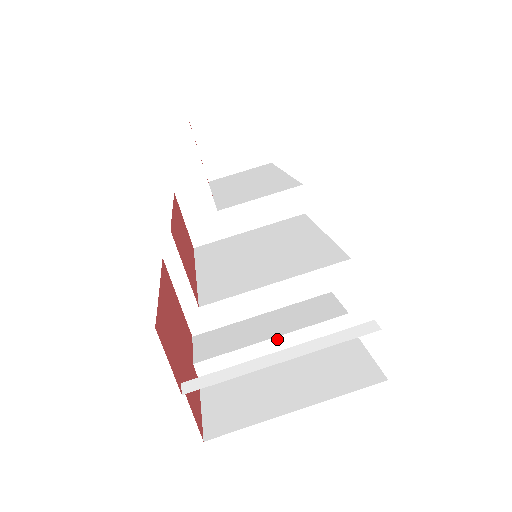
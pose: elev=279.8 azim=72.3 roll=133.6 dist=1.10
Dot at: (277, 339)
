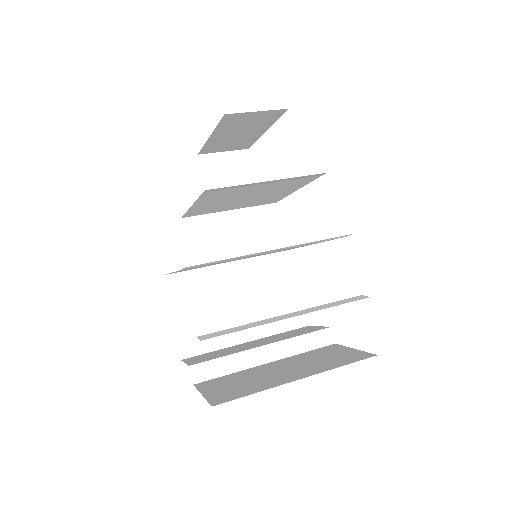
Dot at: (269, 346)
